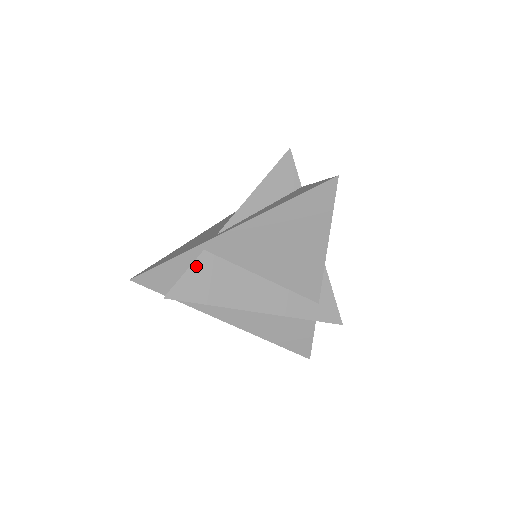
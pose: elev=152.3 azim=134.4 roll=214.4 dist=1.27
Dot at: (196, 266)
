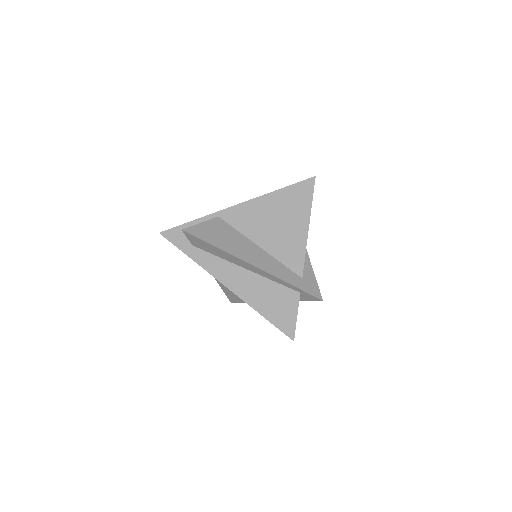
Dot at: (210, 222)
